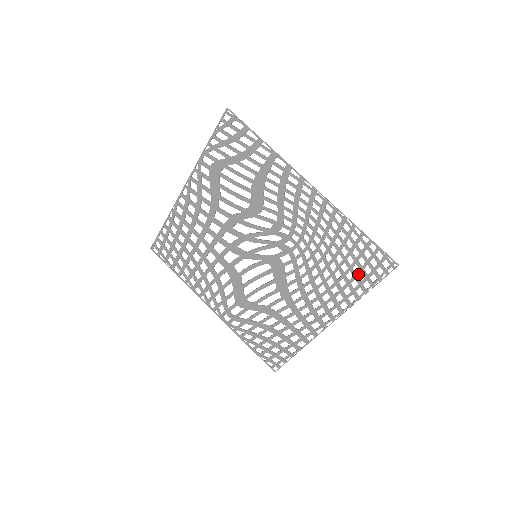
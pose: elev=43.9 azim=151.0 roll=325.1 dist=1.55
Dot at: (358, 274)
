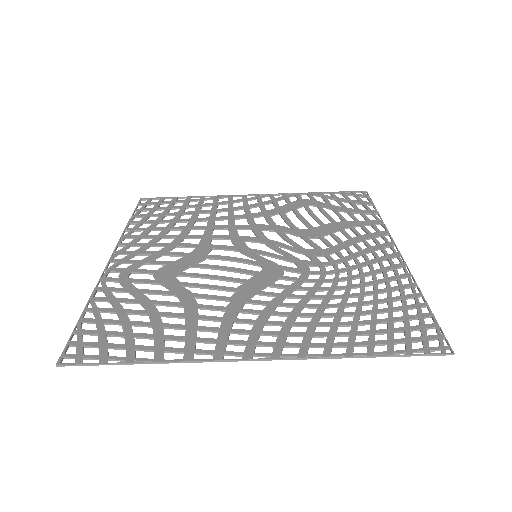
Dot at: (380, 331)
